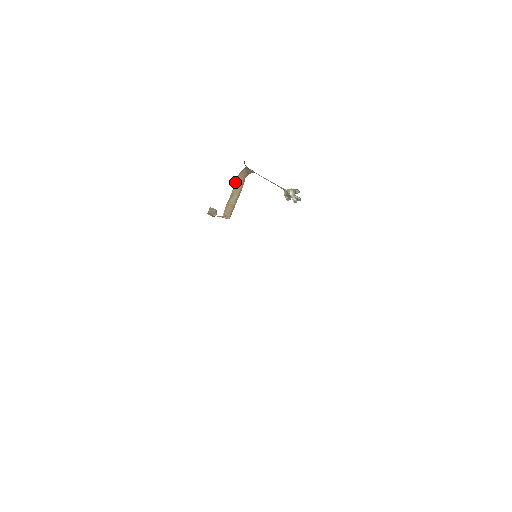
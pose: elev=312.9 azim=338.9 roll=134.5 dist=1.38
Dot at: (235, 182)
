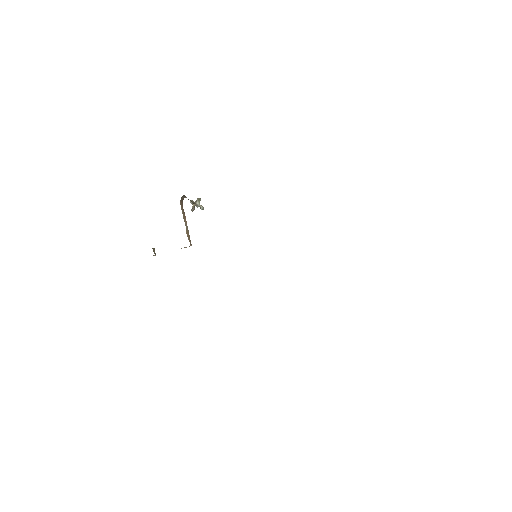
Dot at: (182, 212)
